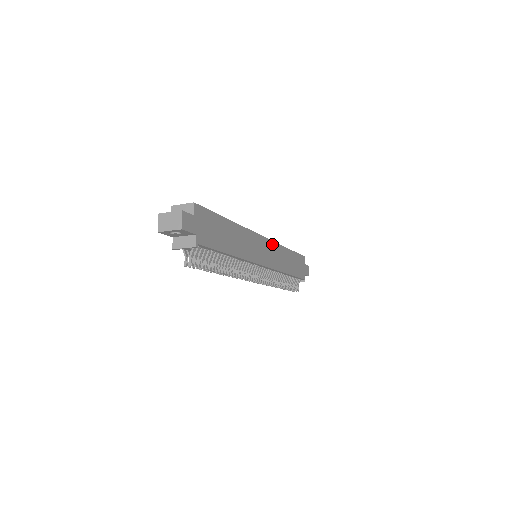
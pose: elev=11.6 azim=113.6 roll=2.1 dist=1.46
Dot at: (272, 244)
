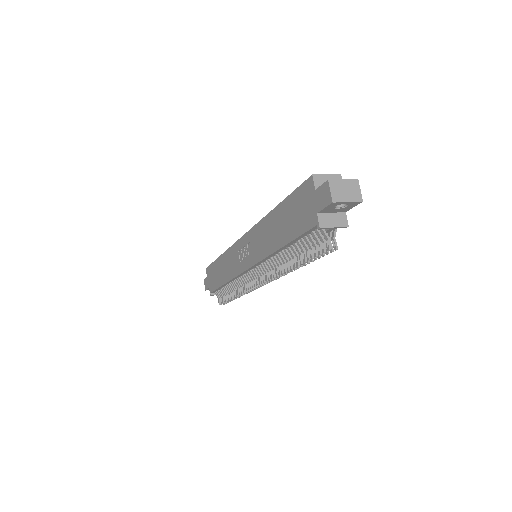
Dot at: occluded
